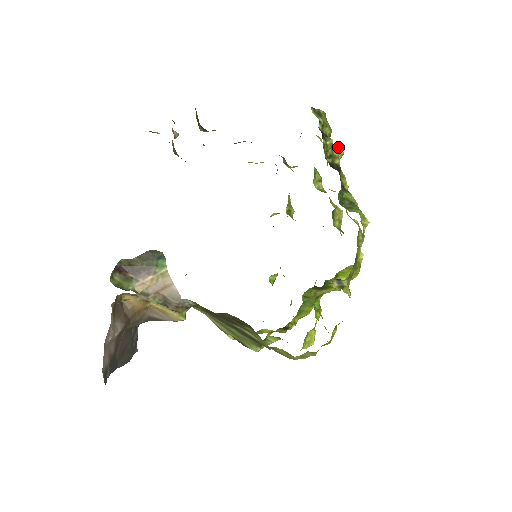
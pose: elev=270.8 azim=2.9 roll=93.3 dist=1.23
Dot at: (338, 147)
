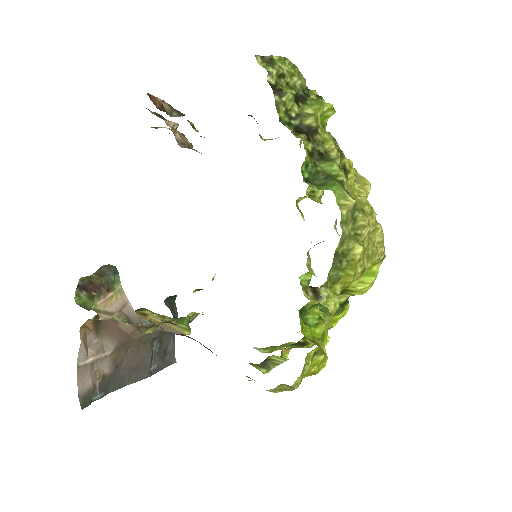
Dot at: (319, 100)
